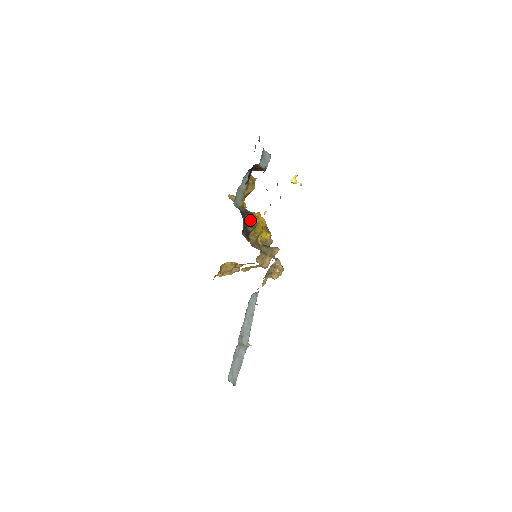
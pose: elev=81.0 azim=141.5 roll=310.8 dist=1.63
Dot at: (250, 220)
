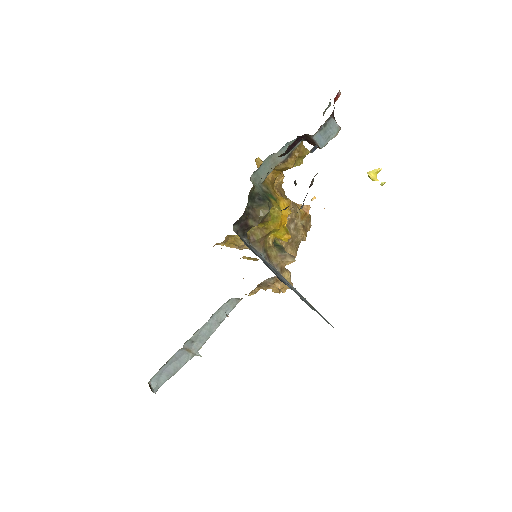
Dot at: (259, 210)
